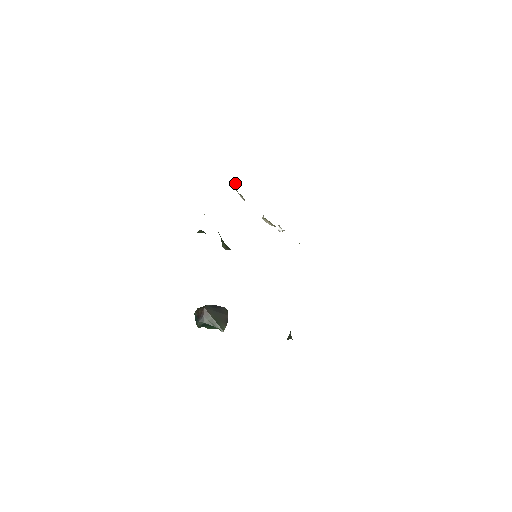
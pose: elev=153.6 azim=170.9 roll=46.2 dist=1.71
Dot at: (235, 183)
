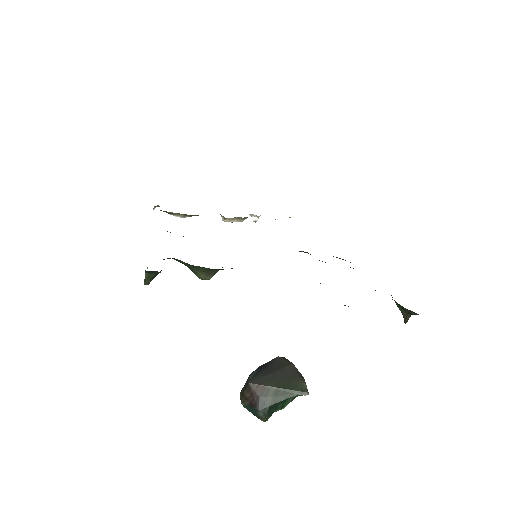
Dot at: (156, 206)
